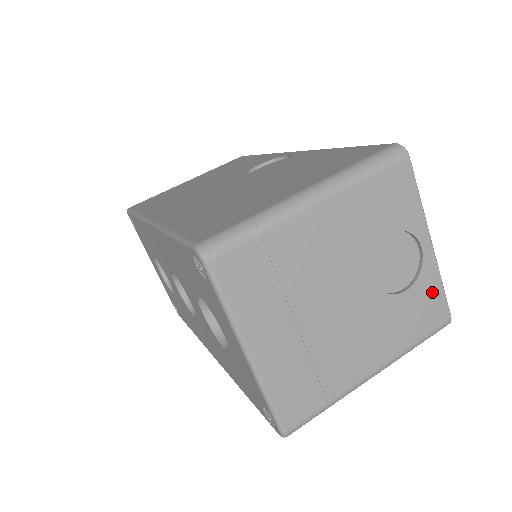
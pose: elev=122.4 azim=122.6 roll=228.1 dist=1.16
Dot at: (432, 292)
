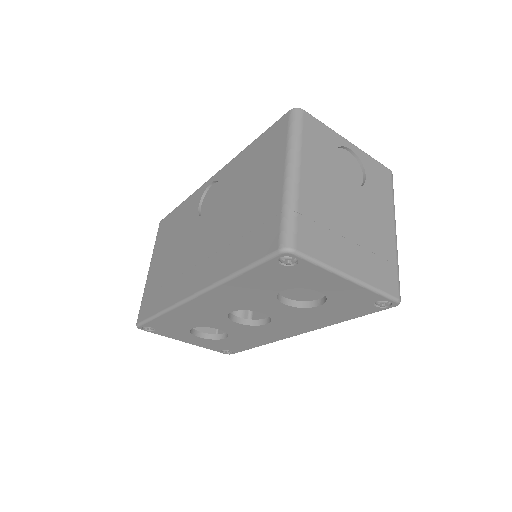
Dot at: (374, 166)
